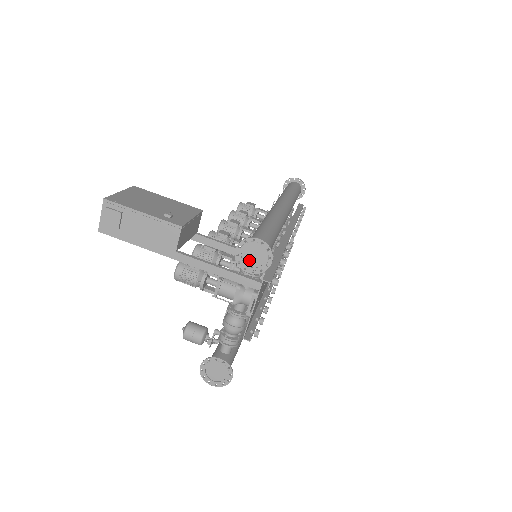
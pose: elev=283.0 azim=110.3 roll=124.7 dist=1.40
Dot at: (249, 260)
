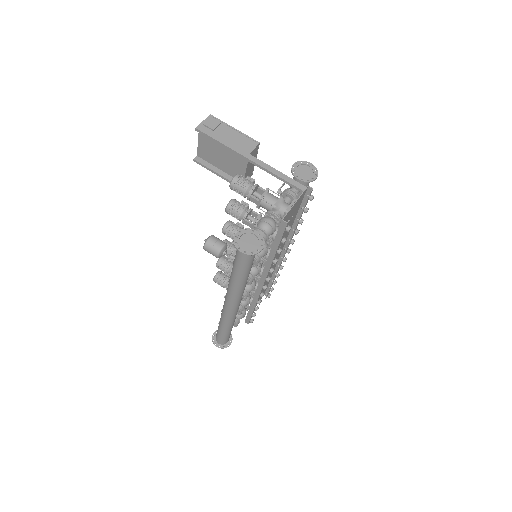
Dot at: (301, 173)
